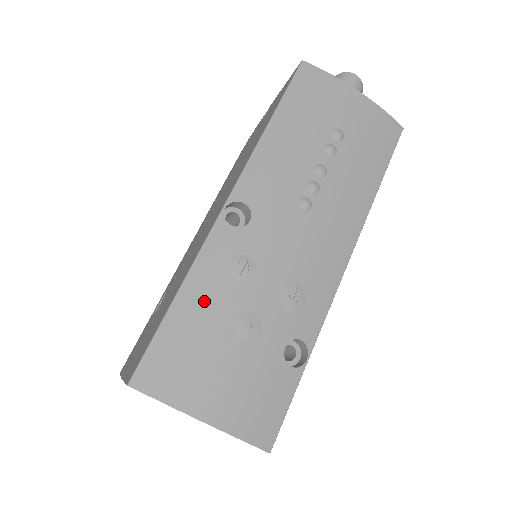
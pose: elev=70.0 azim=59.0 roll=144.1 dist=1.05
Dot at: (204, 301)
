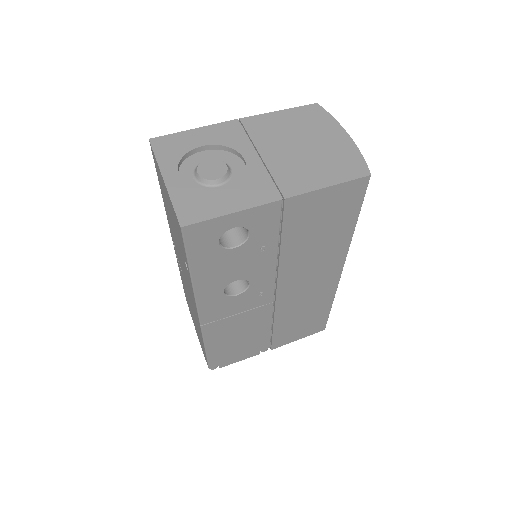
Dot at: occluded
